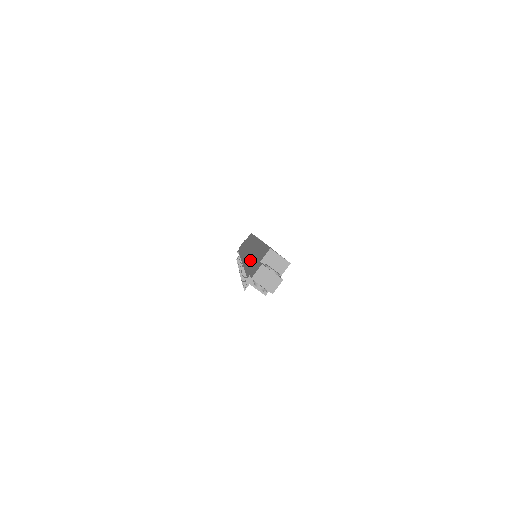
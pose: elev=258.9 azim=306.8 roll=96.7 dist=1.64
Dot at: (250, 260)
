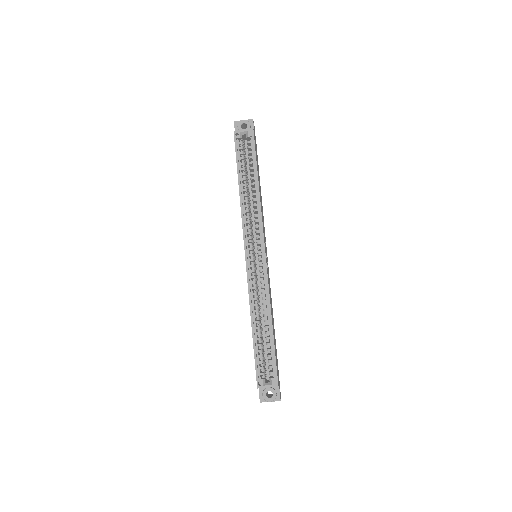
Dot at: occluded
